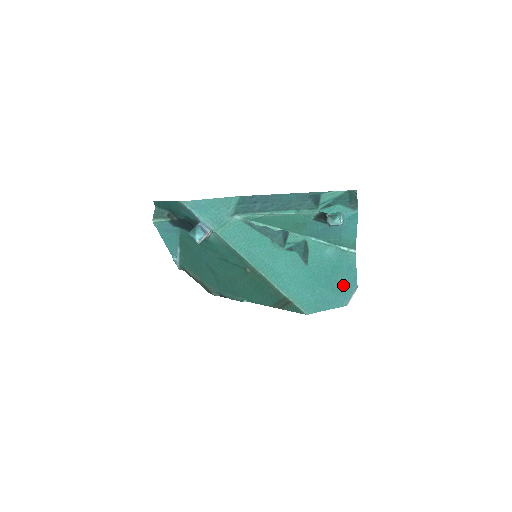
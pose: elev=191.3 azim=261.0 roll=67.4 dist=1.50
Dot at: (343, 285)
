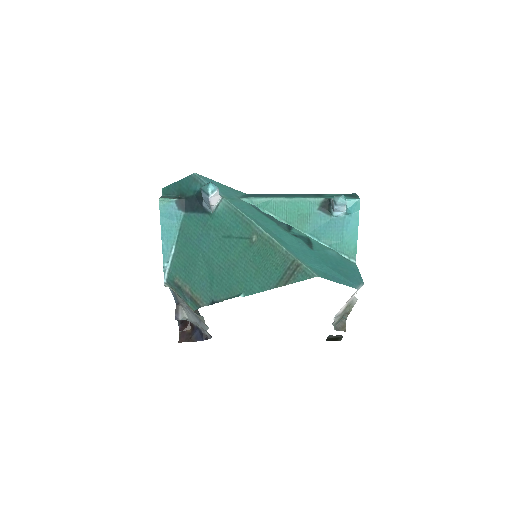
Dot at: (349, 276)
